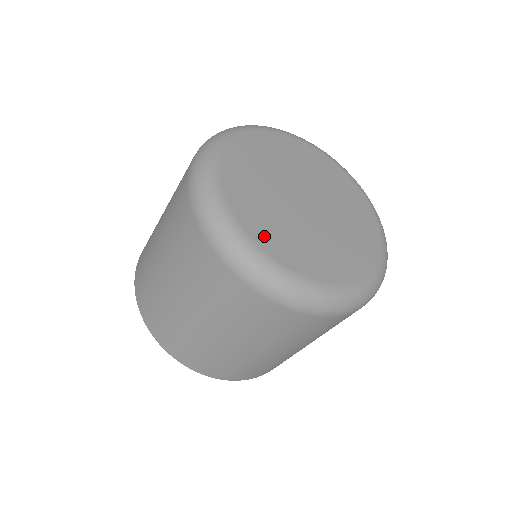
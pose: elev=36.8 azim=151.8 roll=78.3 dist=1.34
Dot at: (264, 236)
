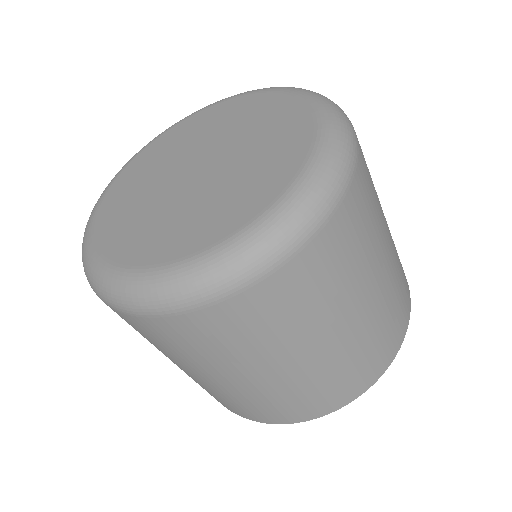
Dot at: (110, 205)
